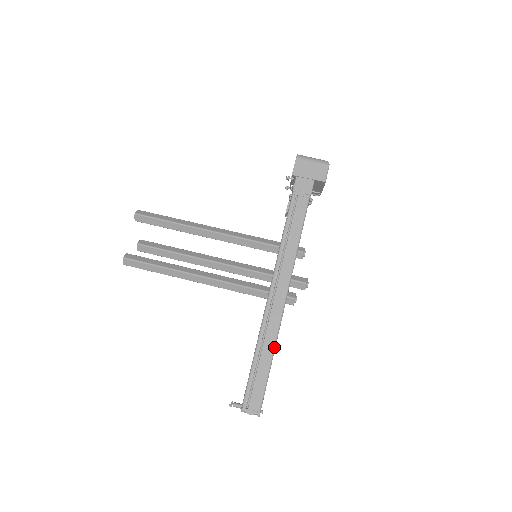
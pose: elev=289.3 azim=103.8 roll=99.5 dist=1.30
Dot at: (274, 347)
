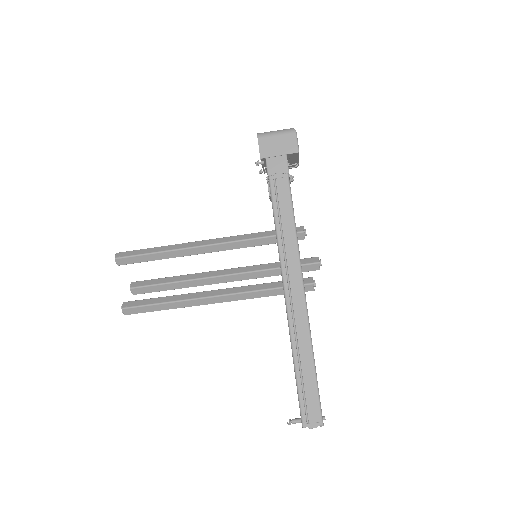
Dot at: (311, 350)
